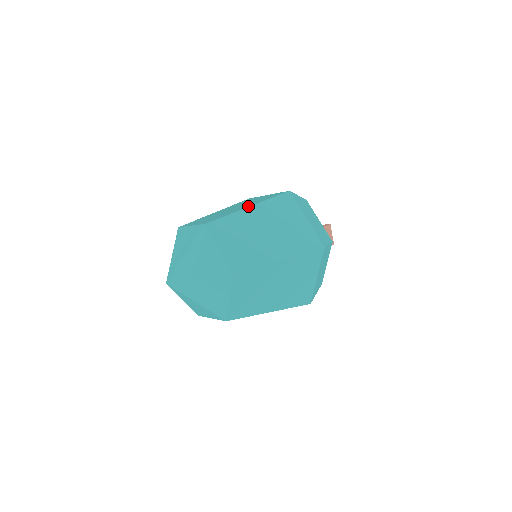
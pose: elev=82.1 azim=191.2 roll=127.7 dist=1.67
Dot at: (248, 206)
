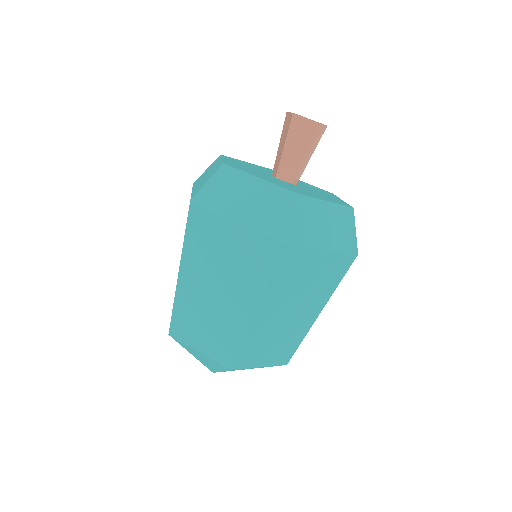
Dot at: occluded
